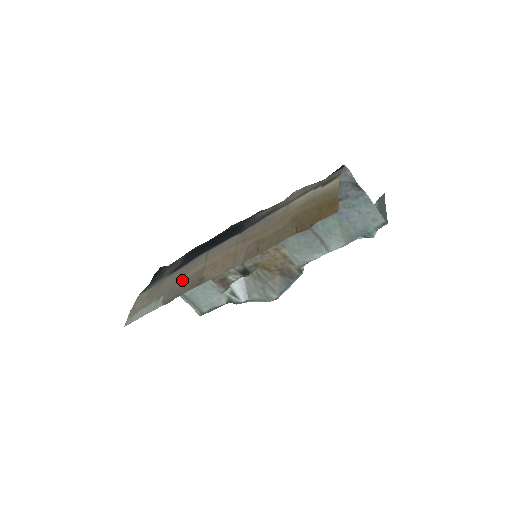
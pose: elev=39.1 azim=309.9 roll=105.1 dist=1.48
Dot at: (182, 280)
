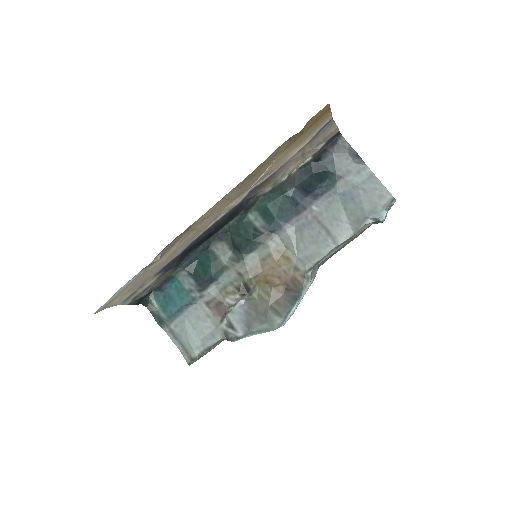
Dot at: (169, 251)
